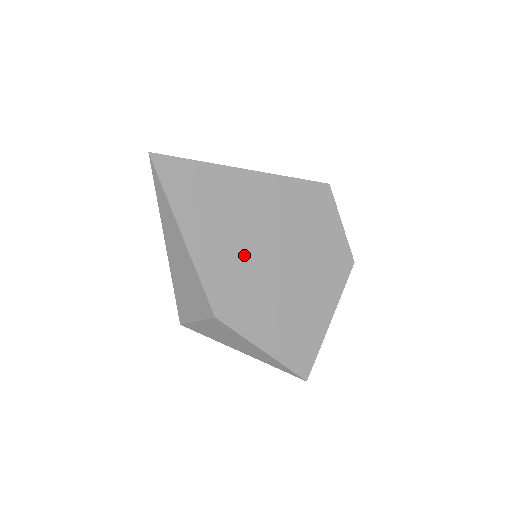
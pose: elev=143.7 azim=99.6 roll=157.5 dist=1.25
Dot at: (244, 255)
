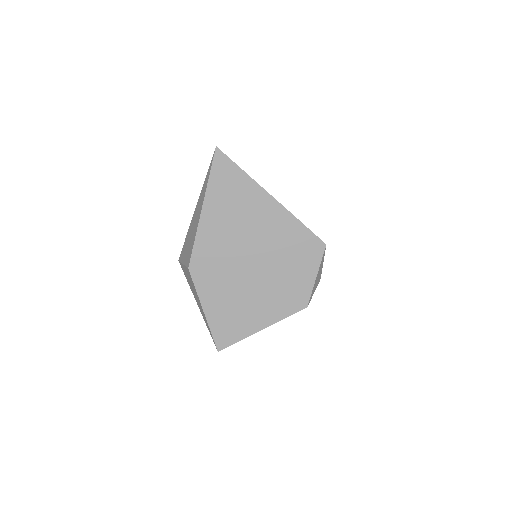
Dot at: (233, 246)
